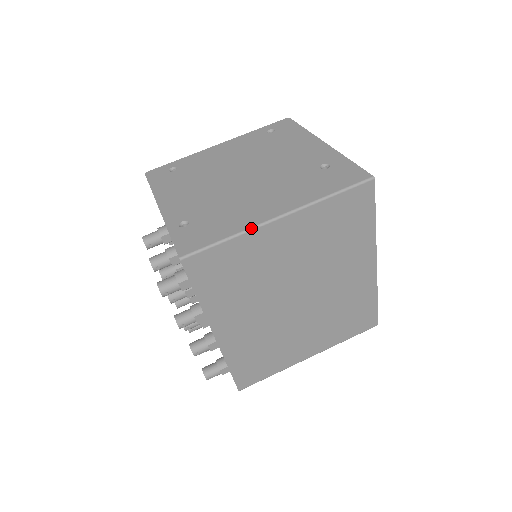
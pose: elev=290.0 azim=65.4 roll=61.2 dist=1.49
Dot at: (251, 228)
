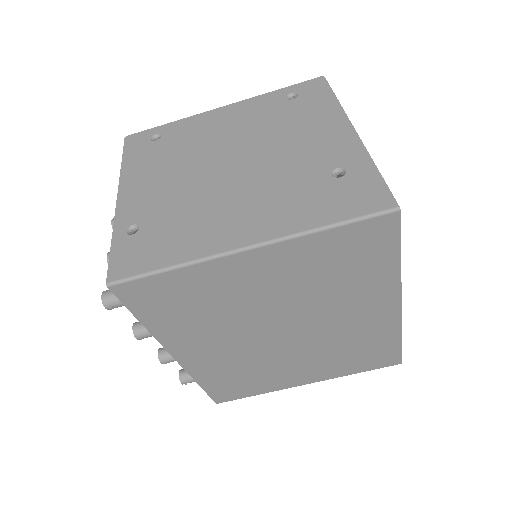
Dot at: (204, 258)
